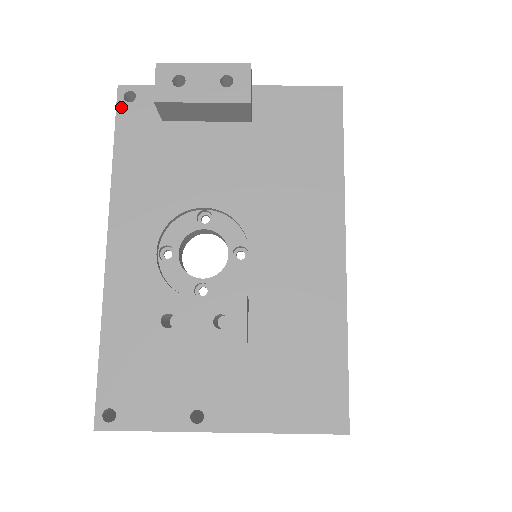
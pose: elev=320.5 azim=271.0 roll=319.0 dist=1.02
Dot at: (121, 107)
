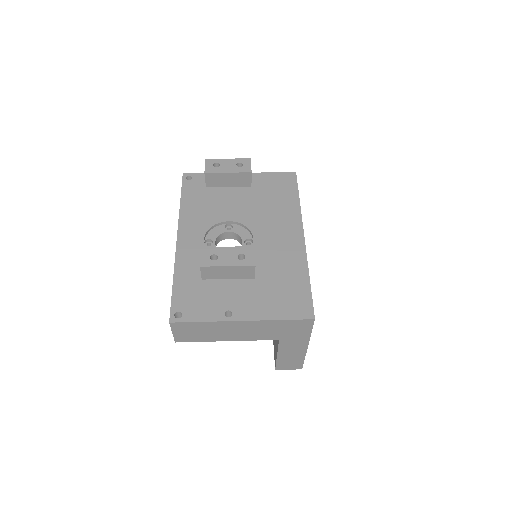
Dot at: (184, 182)
